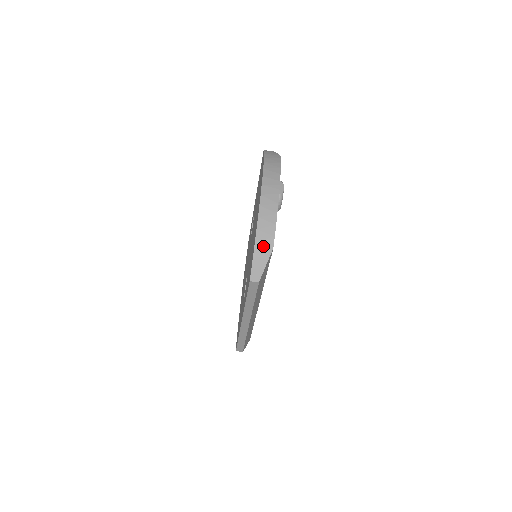
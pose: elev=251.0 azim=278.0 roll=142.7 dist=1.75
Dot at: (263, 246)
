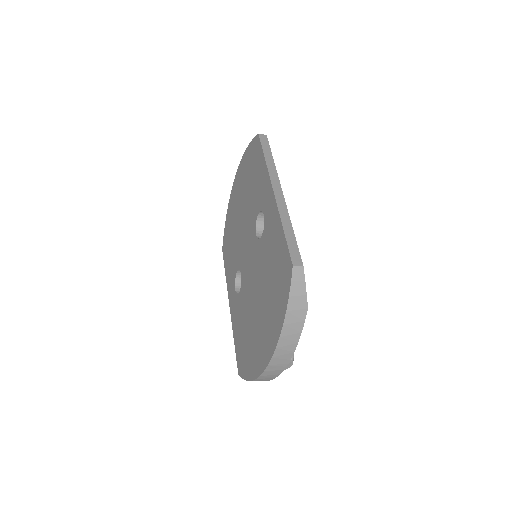
Dot at: occluded
